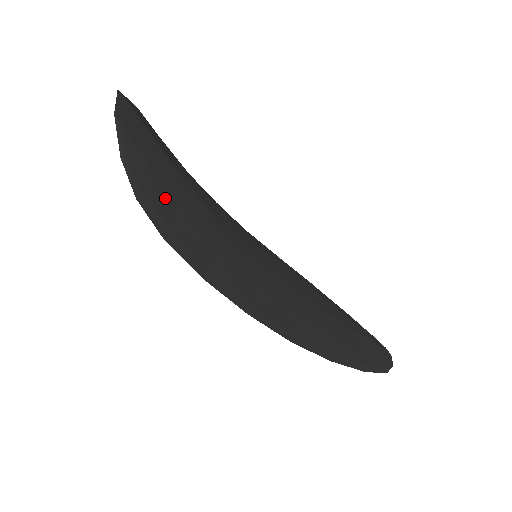
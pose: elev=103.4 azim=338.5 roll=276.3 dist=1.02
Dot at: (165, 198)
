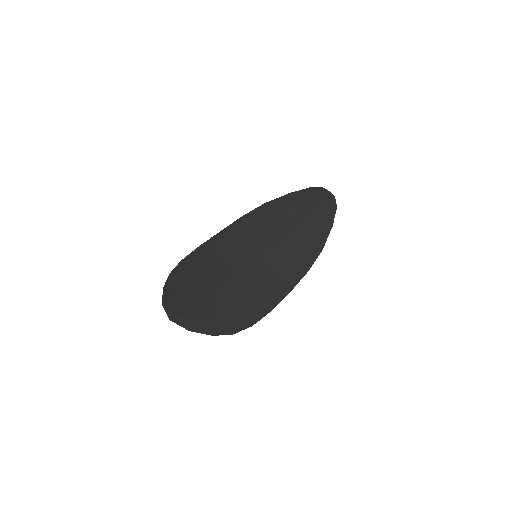
Dot at: (231, 315)
